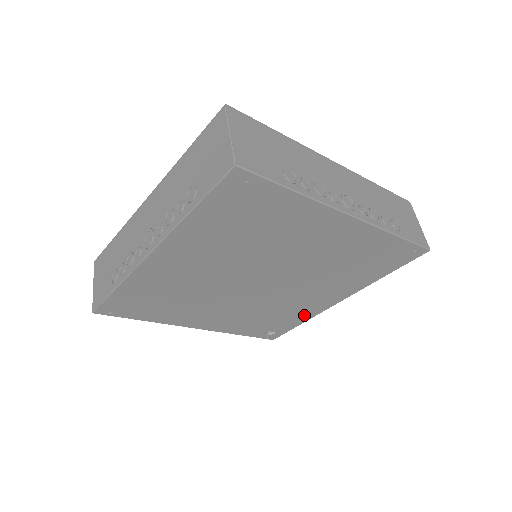
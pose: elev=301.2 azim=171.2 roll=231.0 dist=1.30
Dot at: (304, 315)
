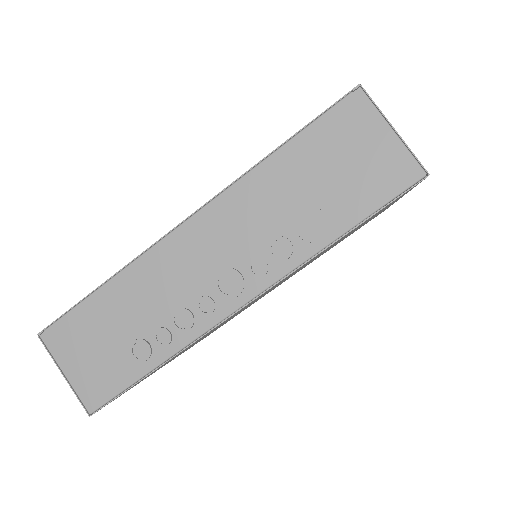
Dot at: occluded
